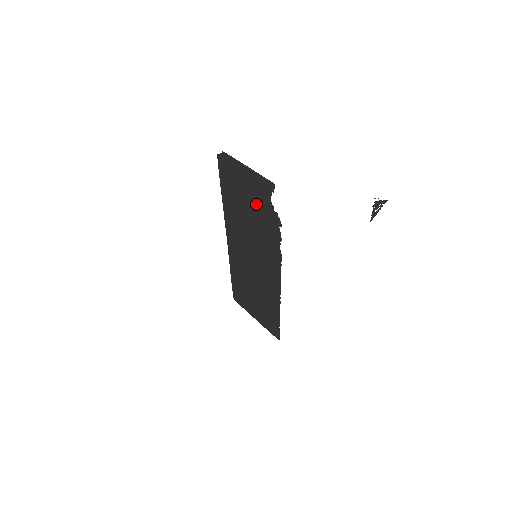
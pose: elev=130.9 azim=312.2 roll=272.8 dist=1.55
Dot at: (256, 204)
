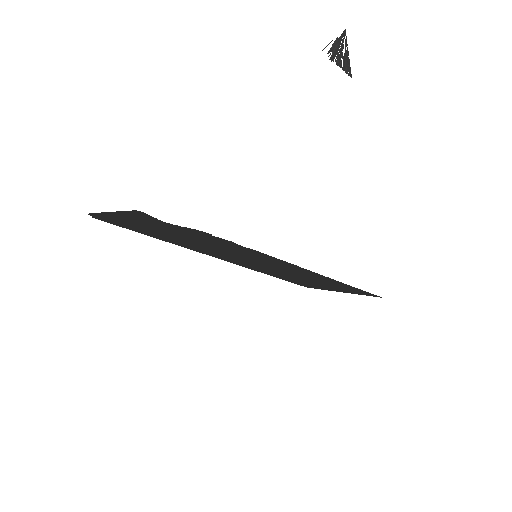
Dot at: (171, 231)
